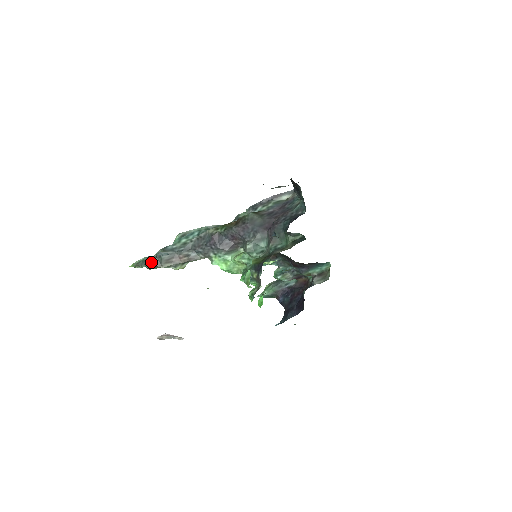
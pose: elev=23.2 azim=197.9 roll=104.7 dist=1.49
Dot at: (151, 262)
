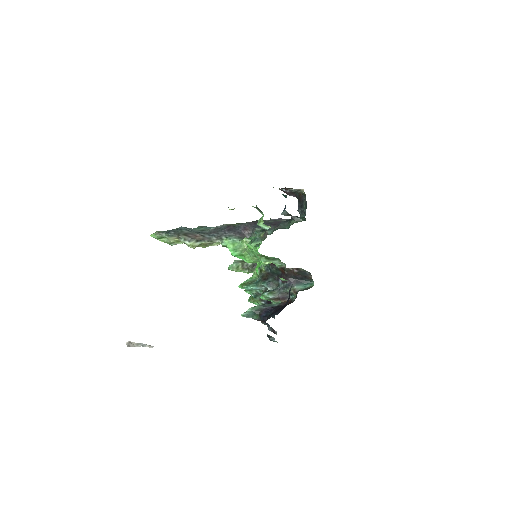
Dot at: (172, 231)
